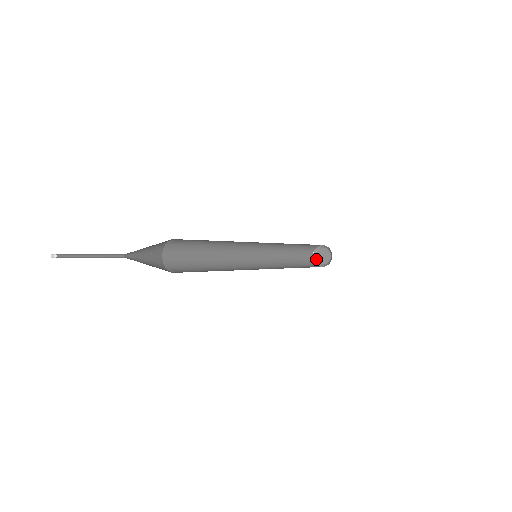
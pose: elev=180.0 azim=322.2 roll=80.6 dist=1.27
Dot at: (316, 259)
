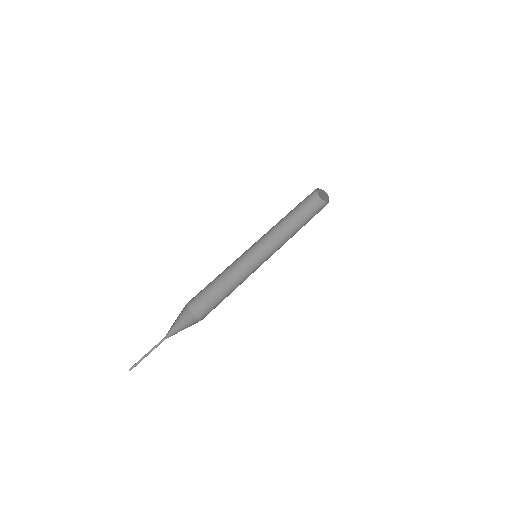
Dot at: (317, 192)
